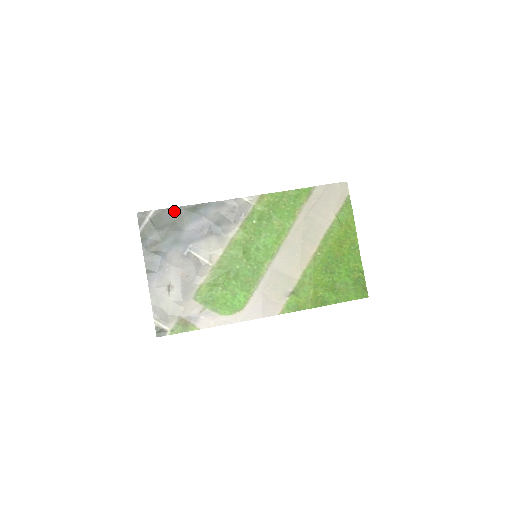
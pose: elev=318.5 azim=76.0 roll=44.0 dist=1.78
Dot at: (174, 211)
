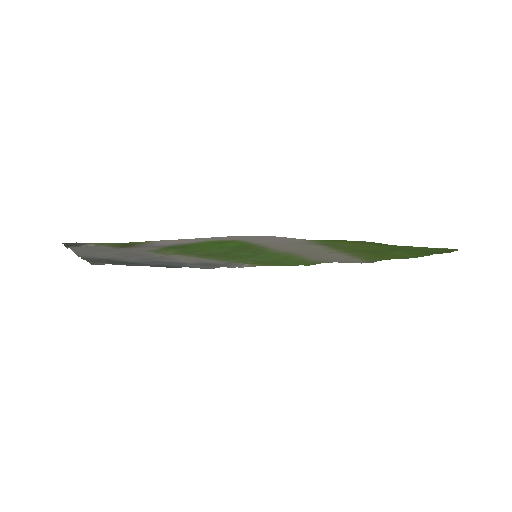
Dot at: occluded
